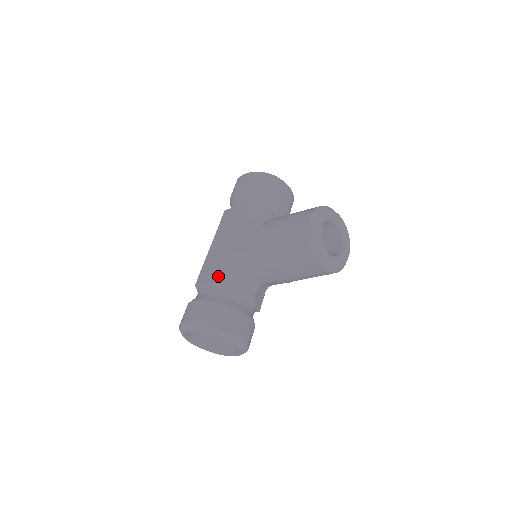
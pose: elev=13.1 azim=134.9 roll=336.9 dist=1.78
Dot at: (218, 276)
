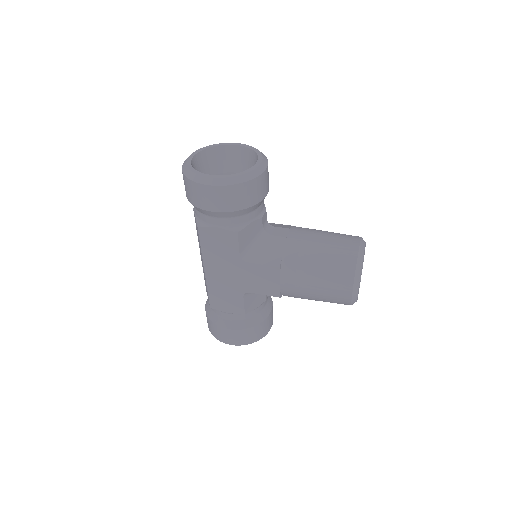
Dot at: (242, 310)
